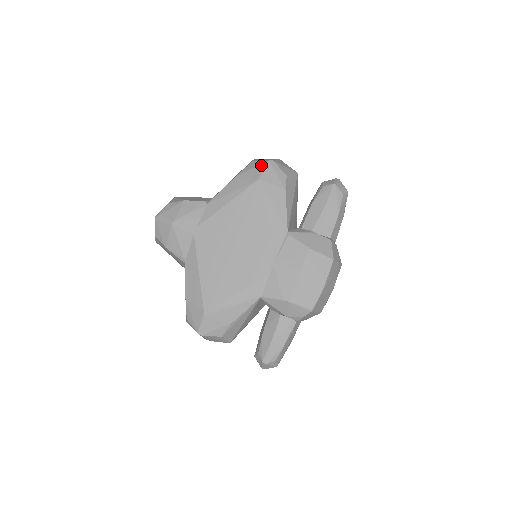
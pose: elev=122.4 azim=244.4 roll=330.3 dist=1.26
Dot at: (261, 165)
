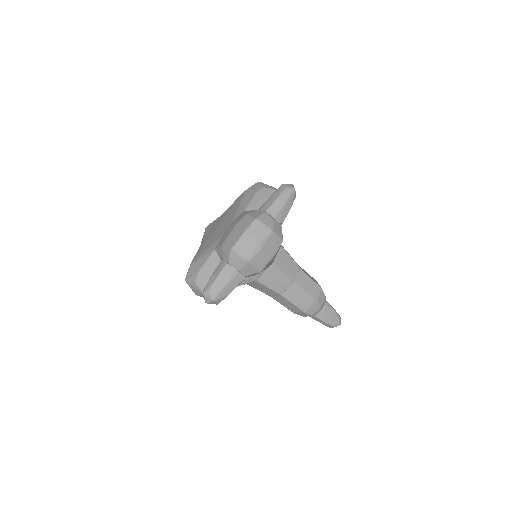
Dot at: occluded
